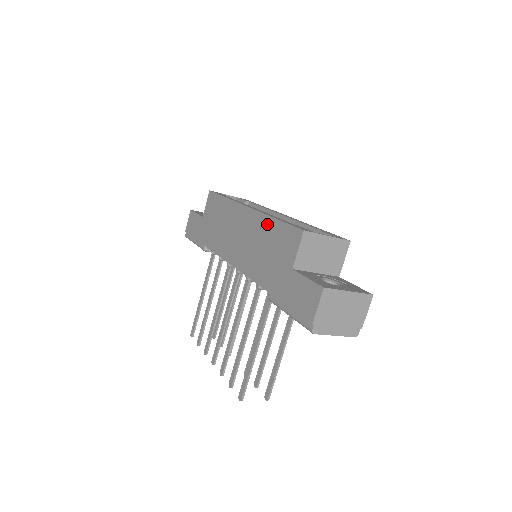
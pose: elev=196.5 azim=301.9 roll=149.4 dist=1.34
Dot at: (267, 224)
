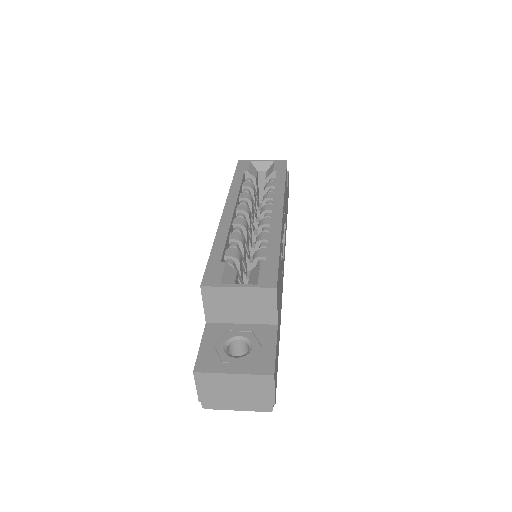
Dot at: occluded
